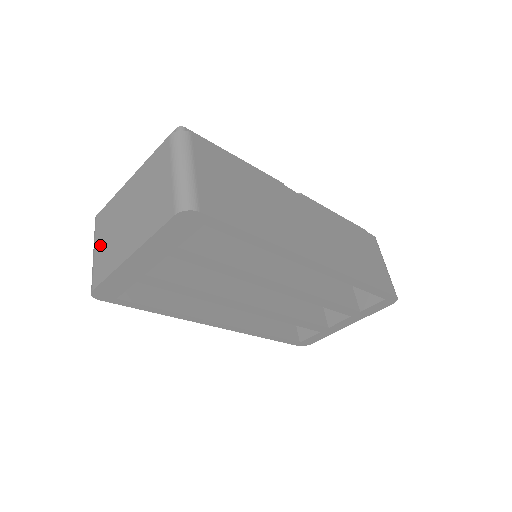
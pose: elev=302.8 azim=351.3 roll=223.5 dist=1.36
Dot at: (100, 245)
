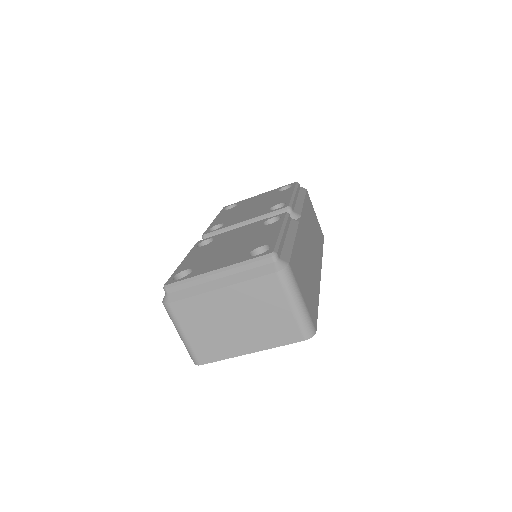
Dot at: (194, 333)
